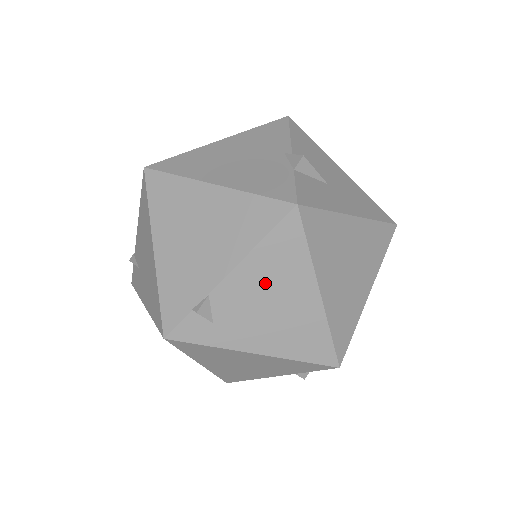
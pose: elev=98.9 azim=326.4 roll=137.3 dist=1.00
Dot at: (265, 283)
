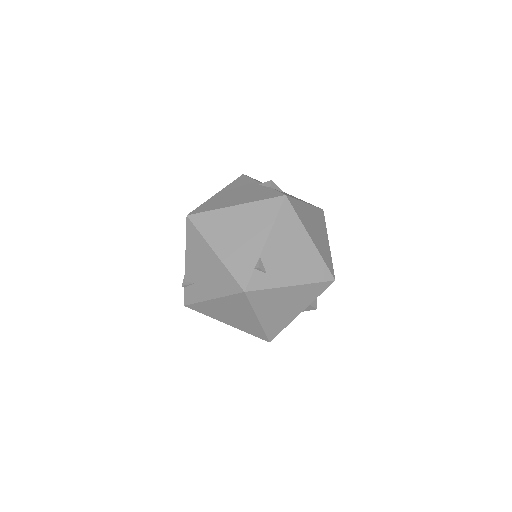
Dot at: (284, 242)
